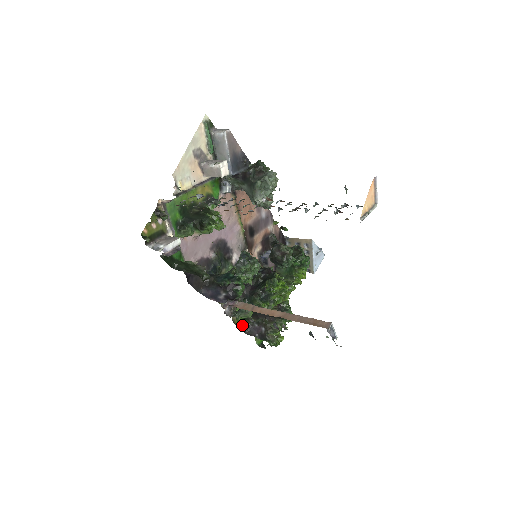
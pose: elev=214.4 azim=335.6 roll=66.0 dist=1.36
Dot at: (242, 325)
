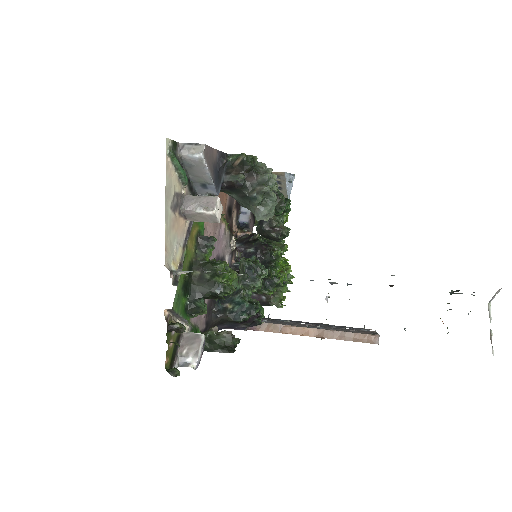
Dot at: occluded
